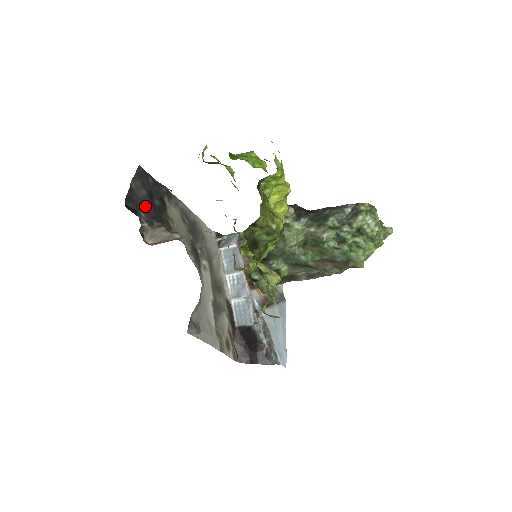
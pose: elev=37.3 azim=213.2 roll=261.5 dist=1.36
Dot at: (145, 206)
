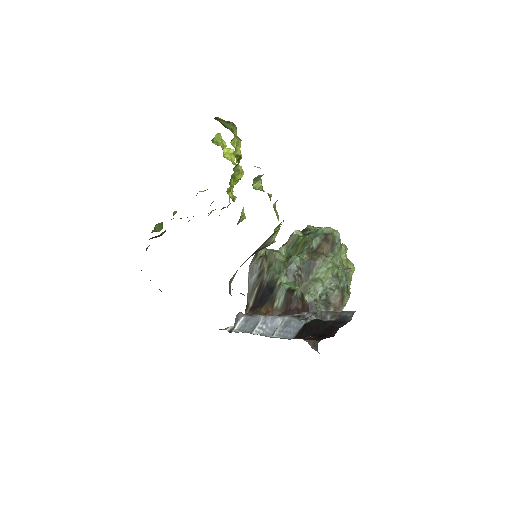
Dot at: occluded
